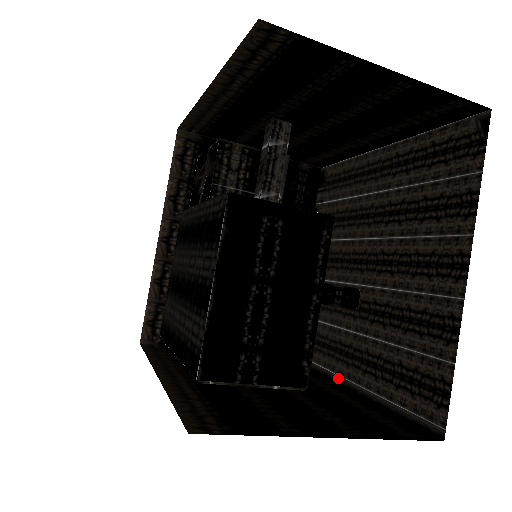
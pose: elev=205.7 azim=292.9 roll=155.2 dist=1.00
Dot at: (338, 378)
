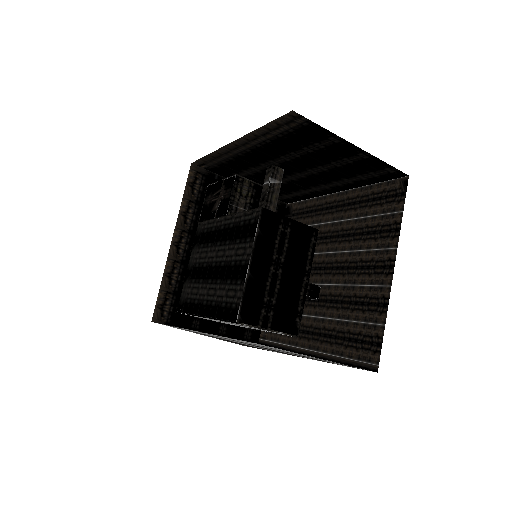
Dot at: (301, 350)
